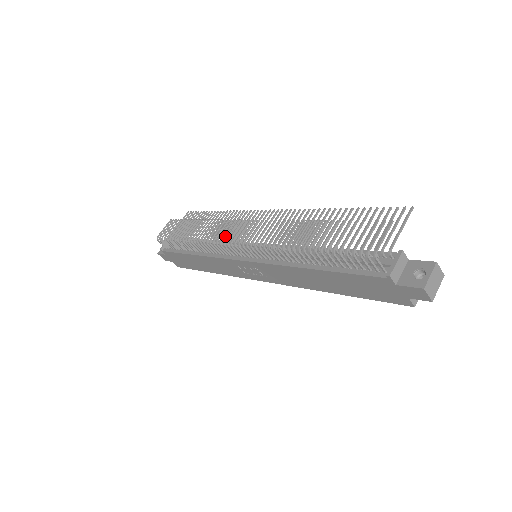
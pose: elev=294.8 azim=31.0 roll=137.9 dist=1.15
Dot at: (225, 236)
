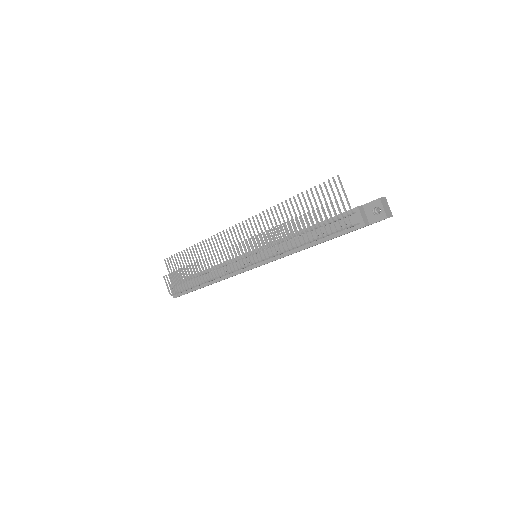
Dot at: occluded
